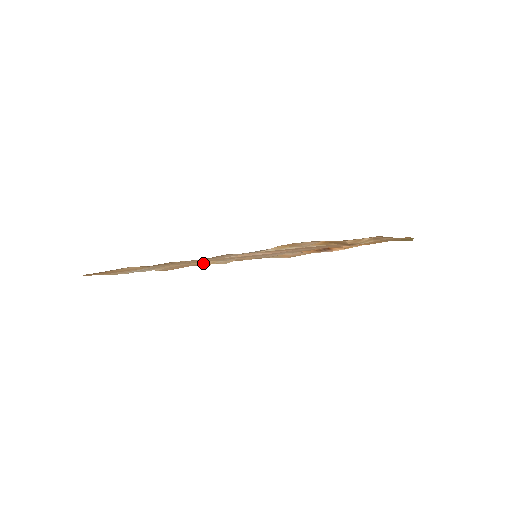
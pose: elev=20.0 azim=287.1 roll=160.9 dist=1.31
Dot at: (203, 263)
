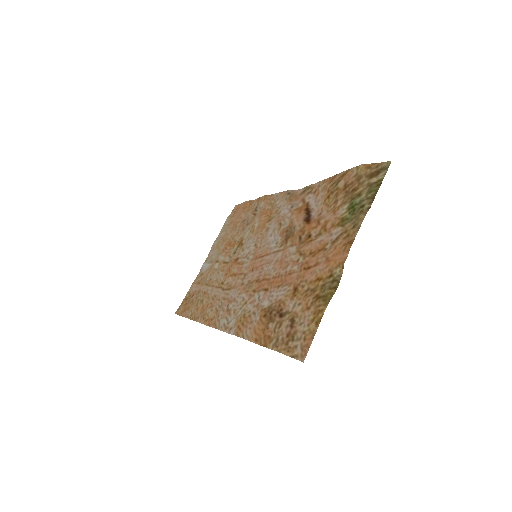
Dot at: (235, 253)
